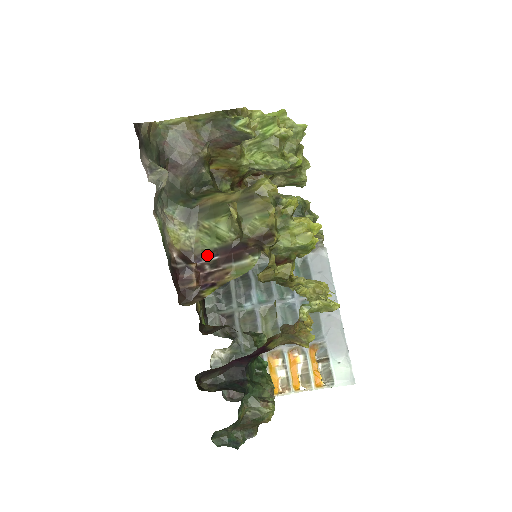
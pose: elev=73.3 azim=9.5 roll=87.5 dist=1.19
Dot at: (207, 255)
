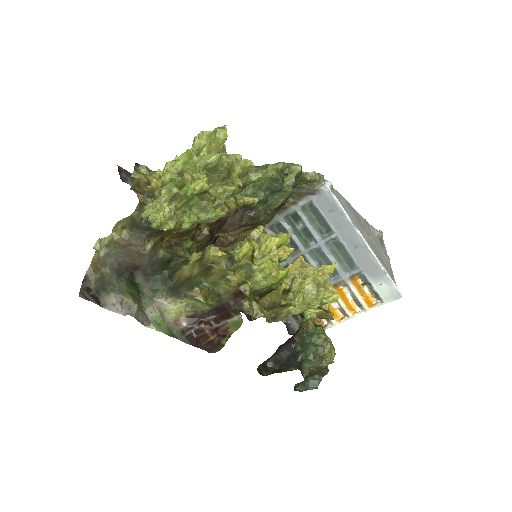
Dot at: (207, 314)
